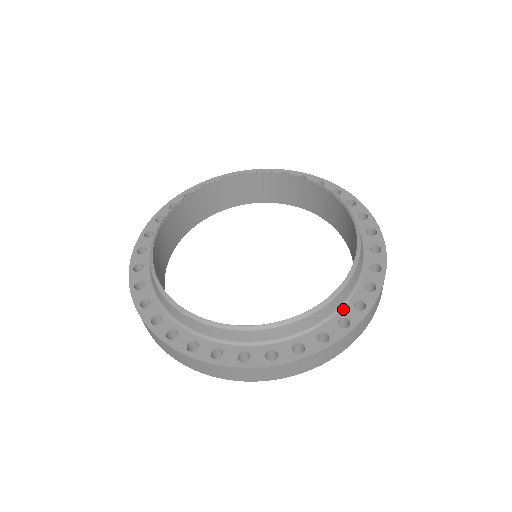
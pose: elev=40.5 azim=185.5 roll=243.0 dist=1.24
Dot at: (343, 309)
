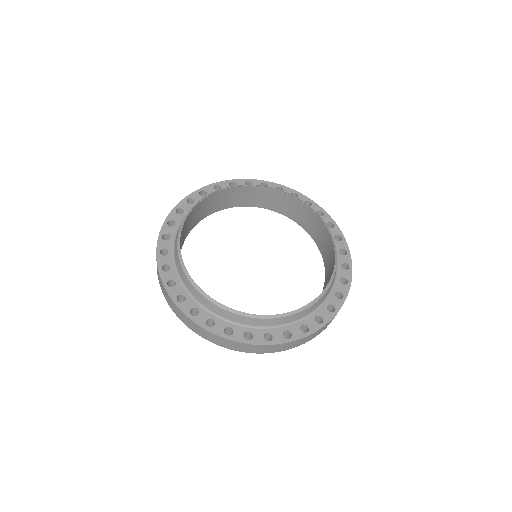
Dot at: (338, 259)
